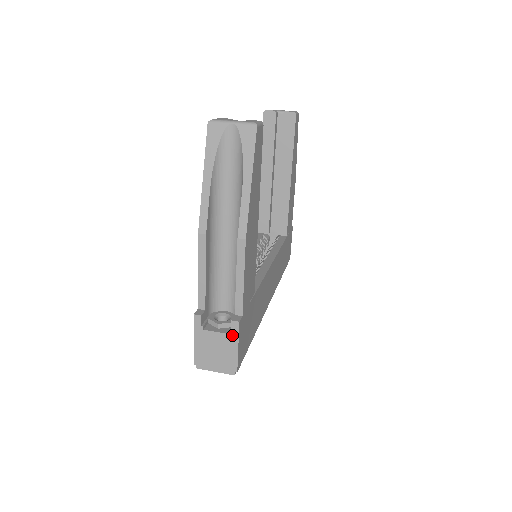
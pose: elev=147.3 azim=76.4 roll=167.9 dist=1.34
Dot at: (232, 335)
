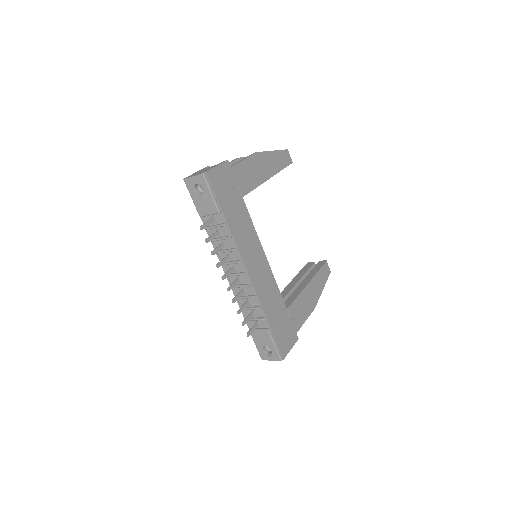
Dot at: occluded
